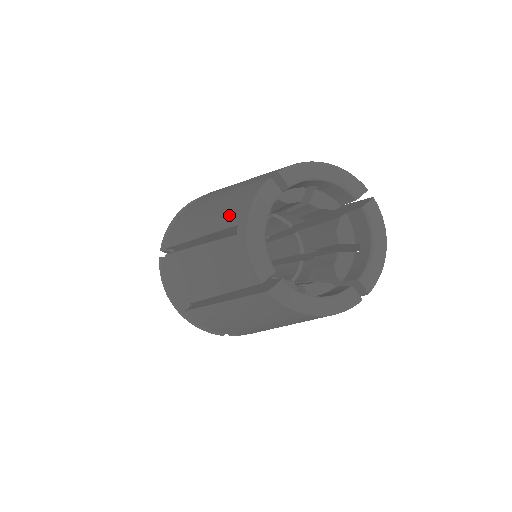
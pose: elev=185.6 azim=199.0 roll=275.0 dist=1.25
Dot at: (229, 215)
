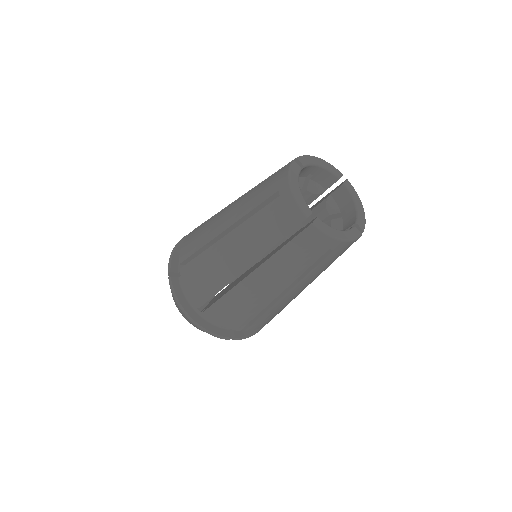
Dot at: (264, 193)
